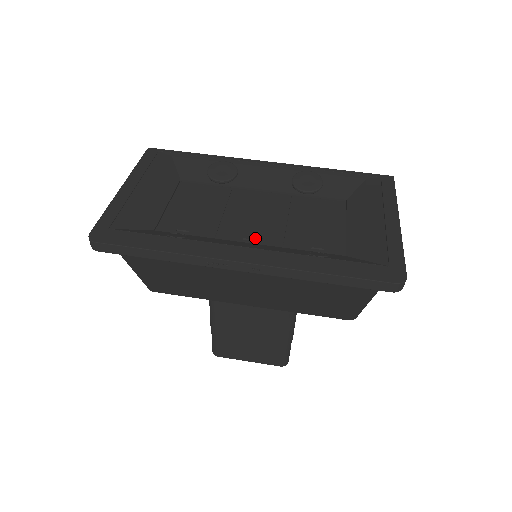
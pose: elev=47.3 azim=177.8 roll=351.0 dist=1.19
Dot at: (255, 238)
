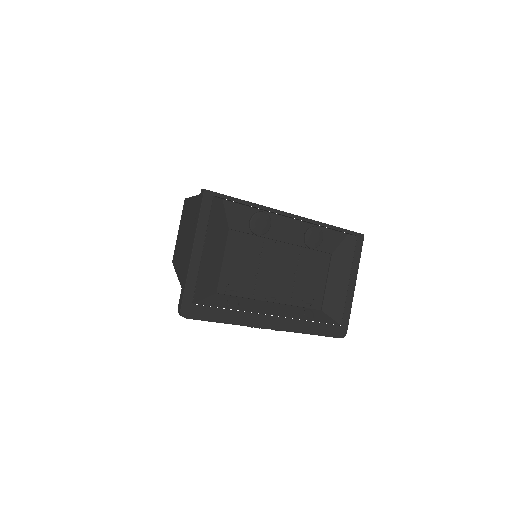
Dot at: (276, 296)
